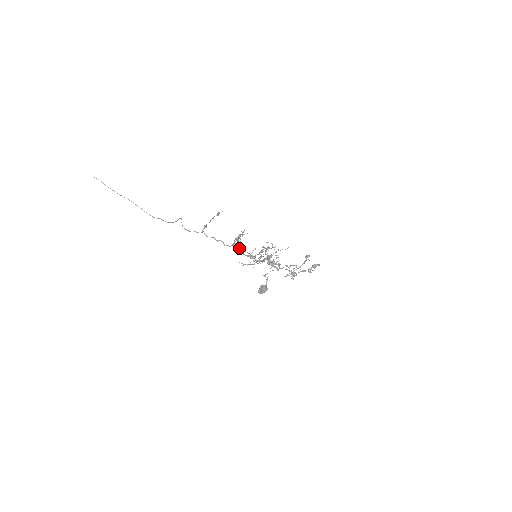
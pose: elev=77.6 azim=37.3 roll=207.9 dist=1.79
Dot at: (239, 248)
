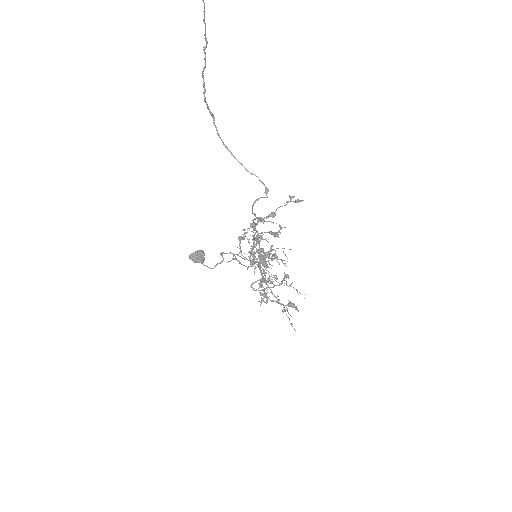
Dot at: (265, 257)
